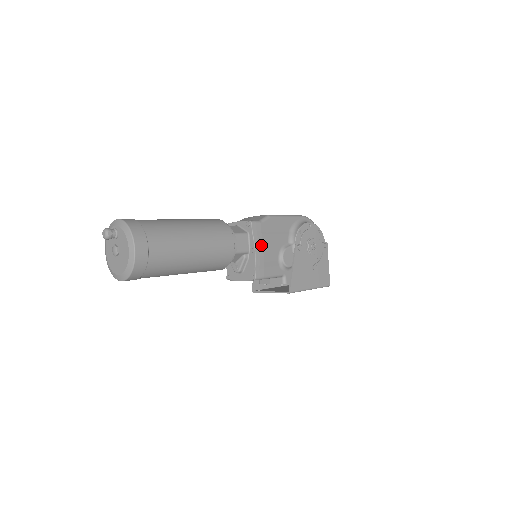
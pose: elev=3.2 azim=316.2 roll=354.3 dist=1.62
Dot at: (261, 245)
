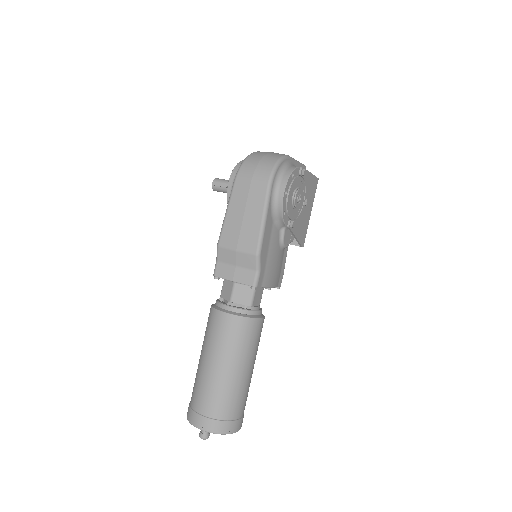
Dot at: (271, 278)
